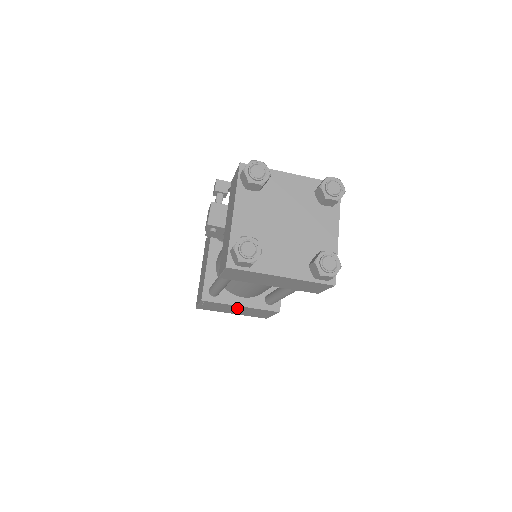
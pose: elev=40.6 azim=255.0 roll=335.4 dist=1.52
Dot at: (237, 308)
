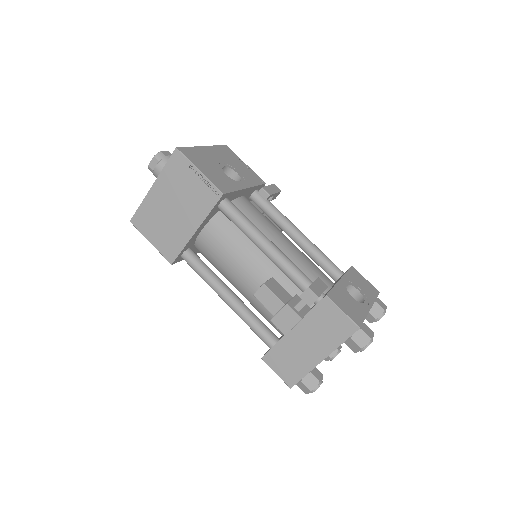
Dot at: occluded
